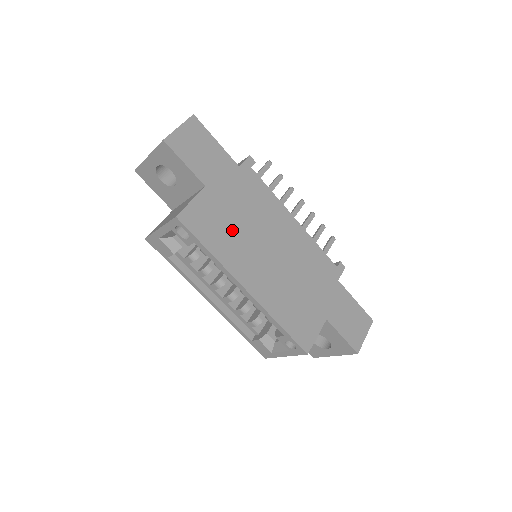
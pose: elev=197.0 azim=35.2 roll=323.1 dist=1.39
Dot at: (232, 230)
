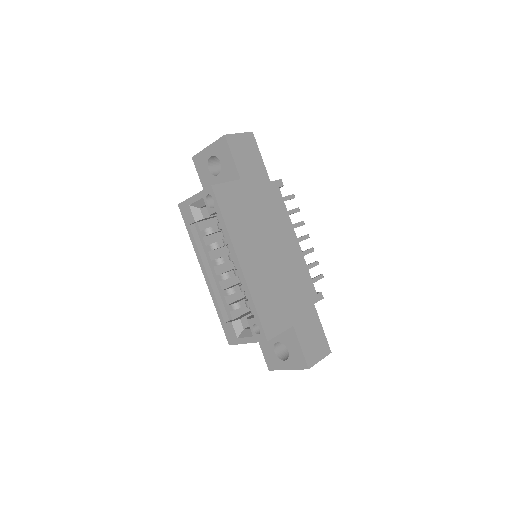
Dot at: (247, 218)
